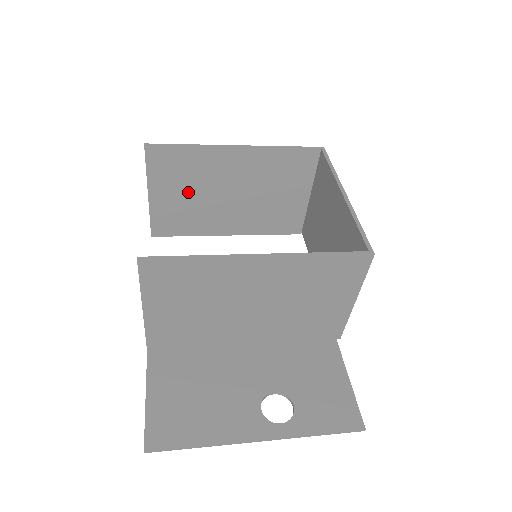
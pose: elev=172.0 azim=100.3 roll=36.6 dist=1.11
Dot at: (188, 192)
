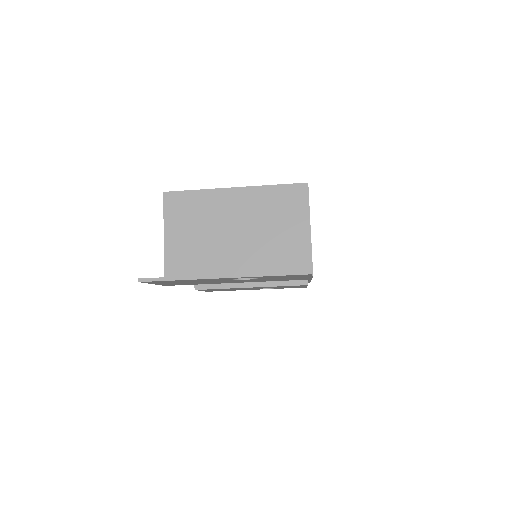
Dot at: occluded
